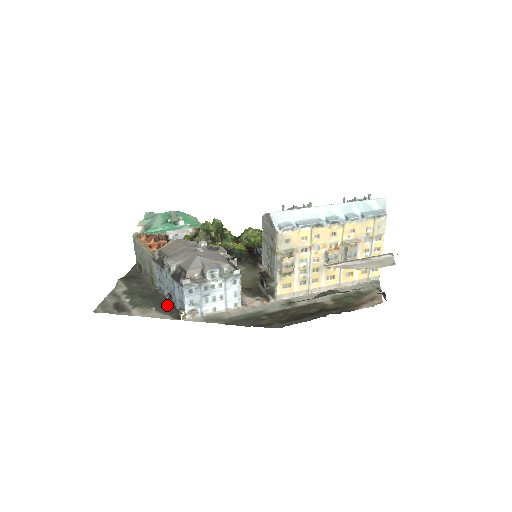
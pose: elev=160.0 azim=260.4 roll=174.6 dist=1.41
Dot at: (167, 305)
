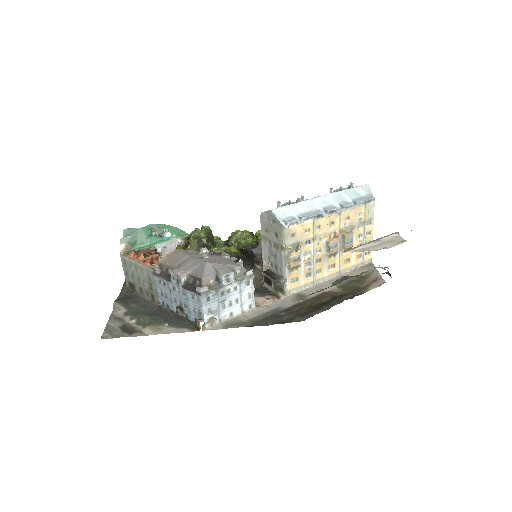
Dot at: (178, 319)
